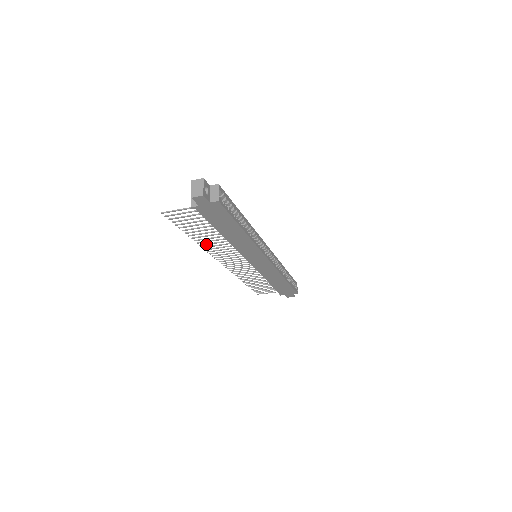
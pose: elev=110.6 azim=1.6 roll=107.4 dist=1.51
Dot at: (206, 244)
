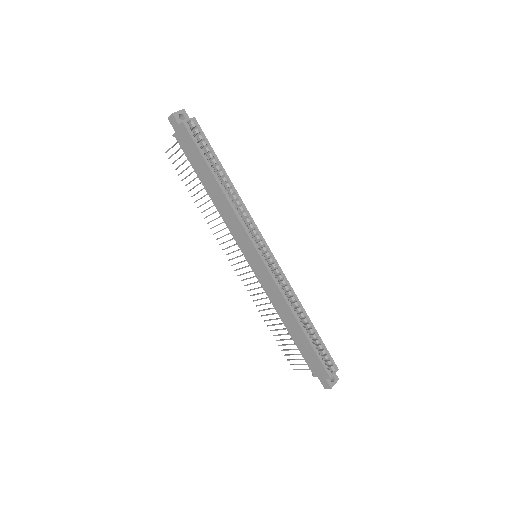
Dot at: (207, 216)
